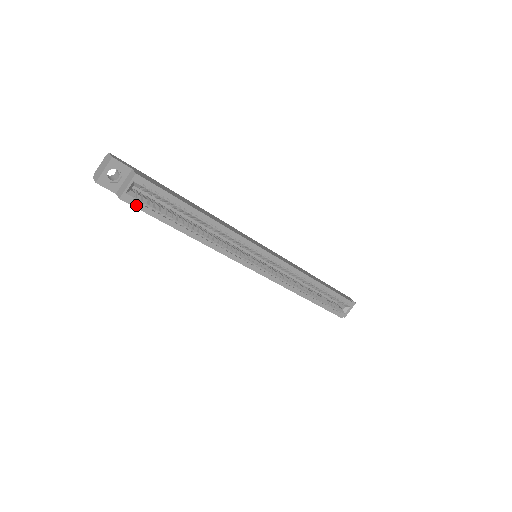
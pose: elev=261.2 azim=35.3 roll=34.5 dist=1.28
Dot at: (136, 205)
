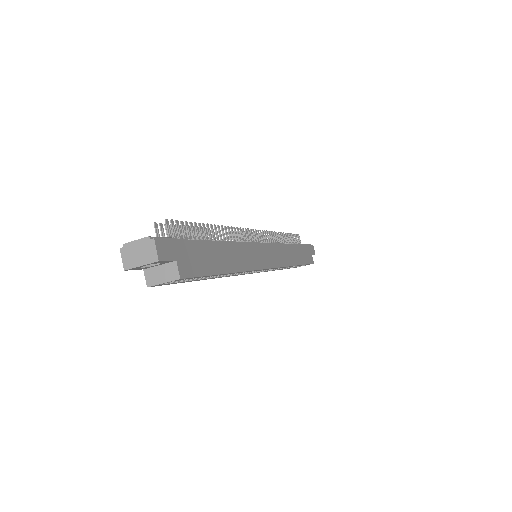
Dot at: (163, 284)
